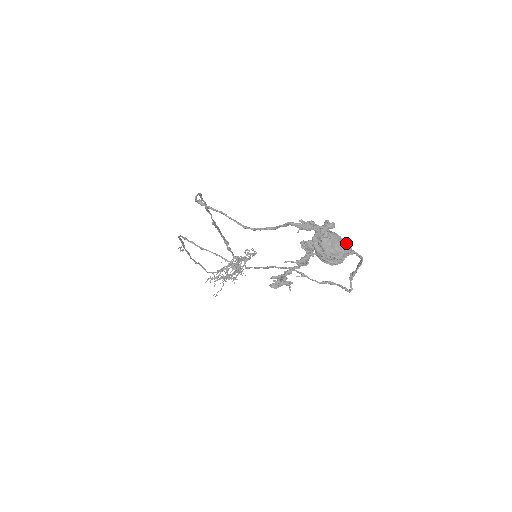
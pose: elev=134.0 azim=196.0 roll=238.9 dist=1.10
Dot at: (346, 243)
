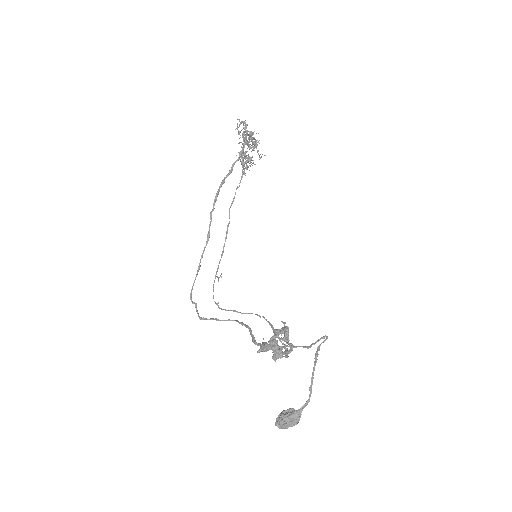
Dot at: (292, 422)
